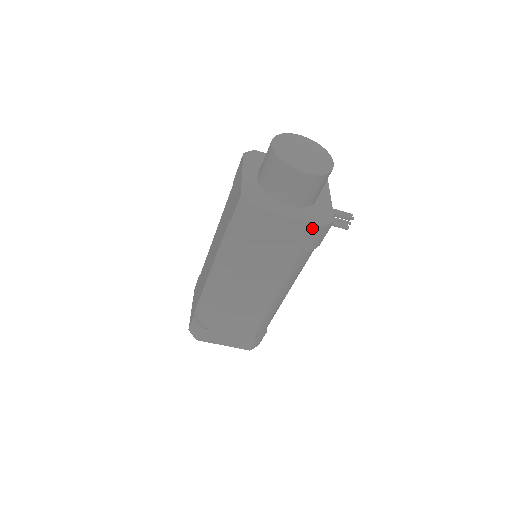
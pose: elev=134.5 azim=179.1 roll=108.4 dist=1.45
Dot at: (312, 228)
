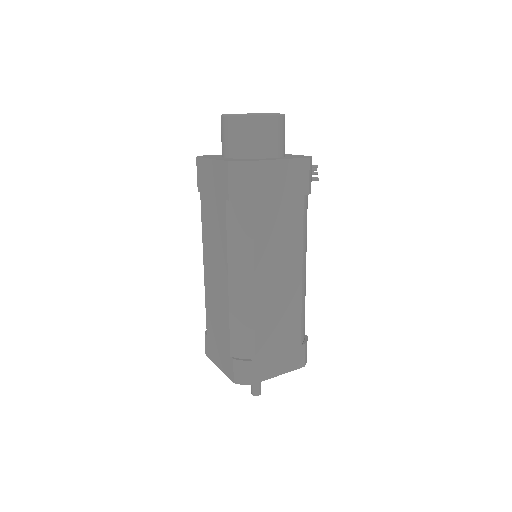
Dot at: (302, 164)
